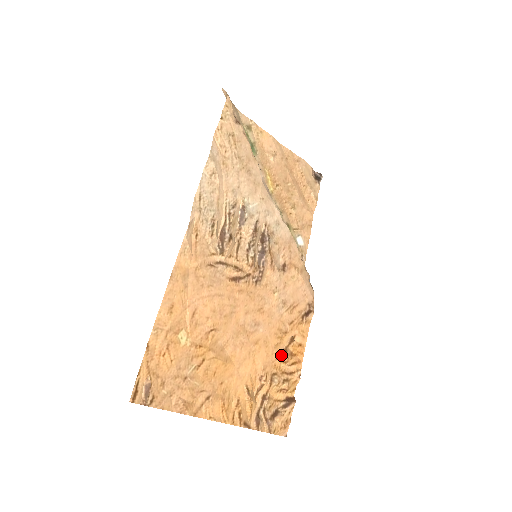
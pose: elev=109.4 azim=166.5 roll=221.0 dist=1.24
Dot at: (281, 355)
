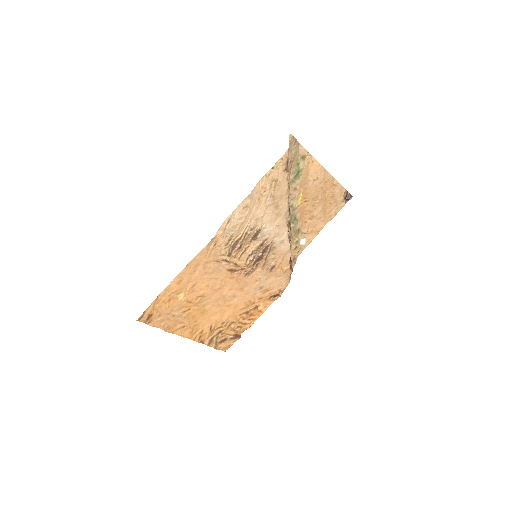
Dot at: (243, 314)
